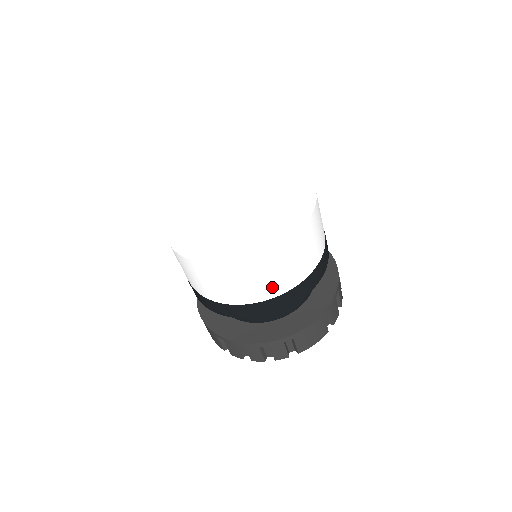
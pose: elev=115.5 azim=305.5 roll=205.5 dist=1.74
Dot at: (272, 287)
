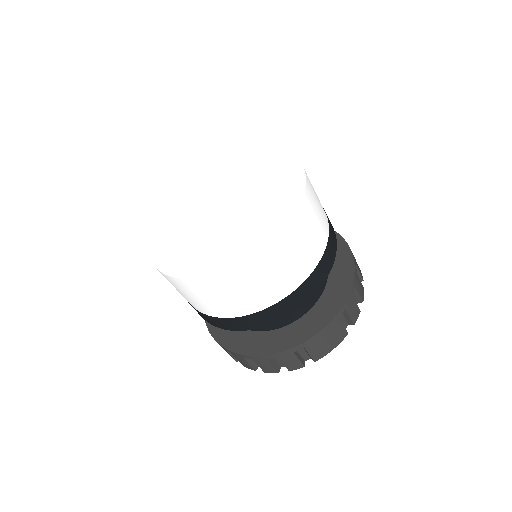
Dot at: (264, 296)
